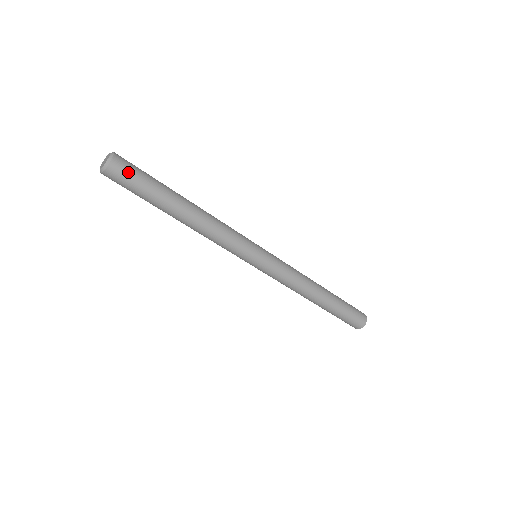
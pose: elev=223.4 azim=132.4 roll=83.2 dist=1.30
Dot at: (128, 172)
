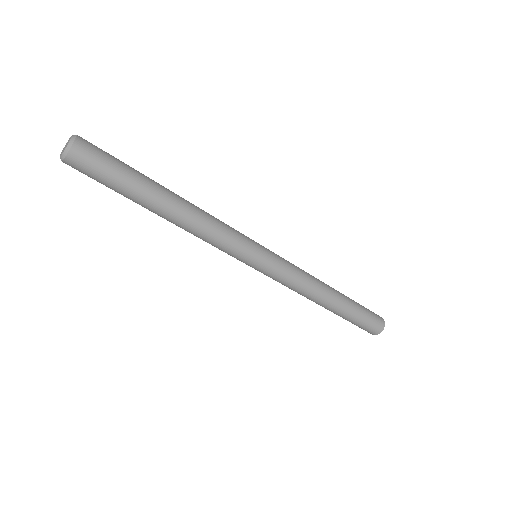
Dot at: (99, 151)
